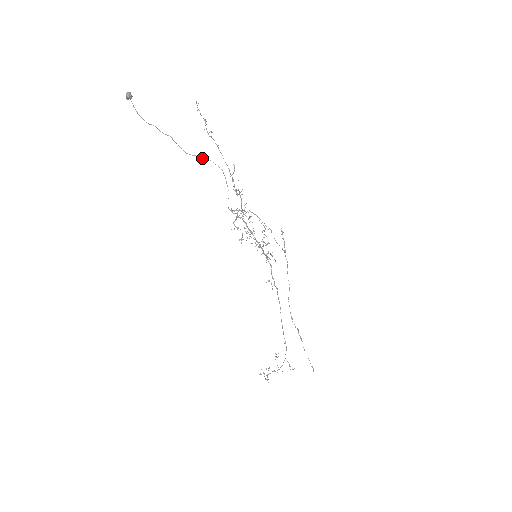
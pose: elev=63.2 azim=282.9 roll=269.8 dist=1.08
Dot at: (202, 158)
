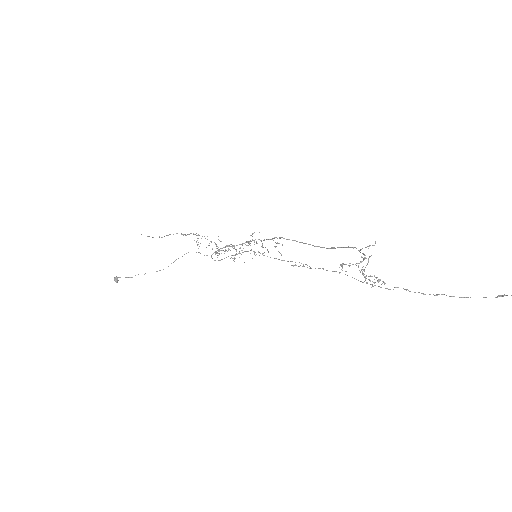
Dot at: occluded
